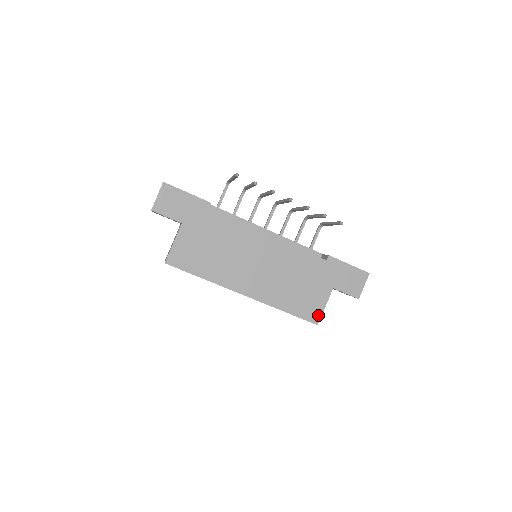
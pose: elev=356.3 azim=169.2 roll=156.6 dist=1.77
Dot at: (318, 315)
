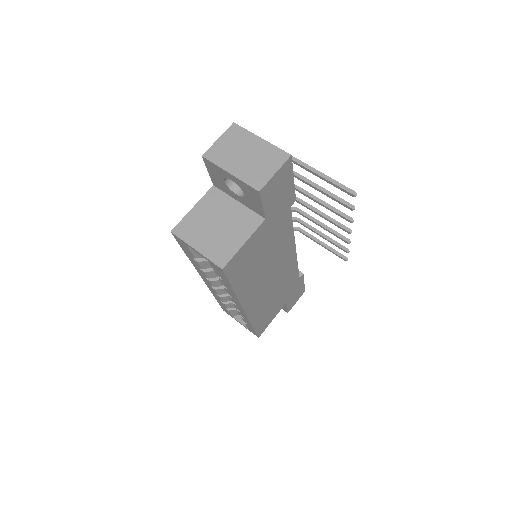
Dot at: (265, 328)
